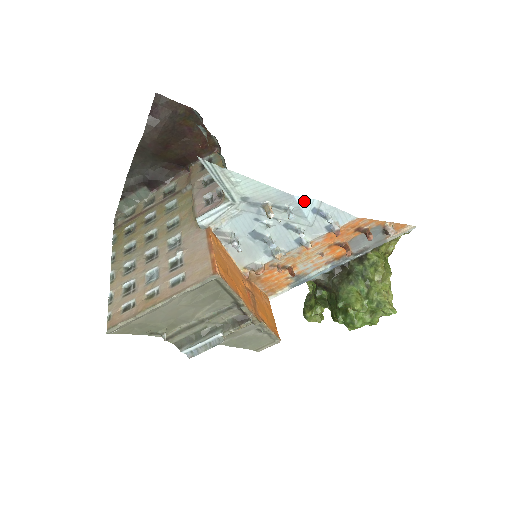
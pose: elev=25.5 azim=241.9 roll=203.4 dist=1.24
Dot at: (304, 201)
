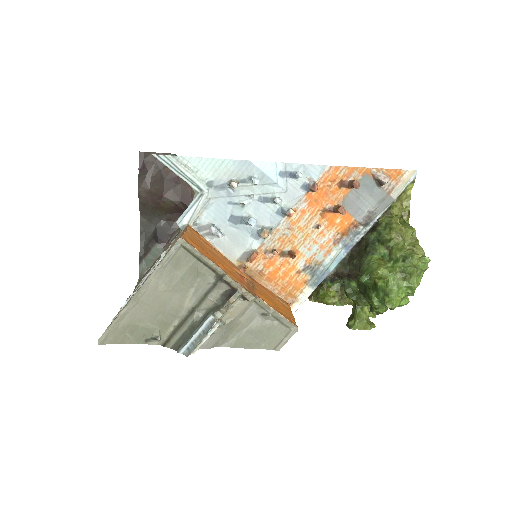
Dot at: (265, 165)
